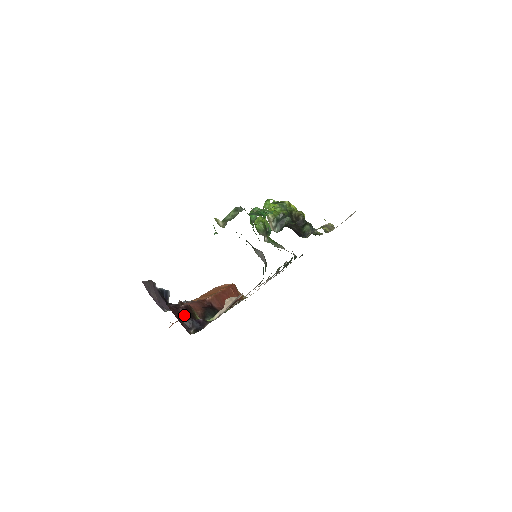
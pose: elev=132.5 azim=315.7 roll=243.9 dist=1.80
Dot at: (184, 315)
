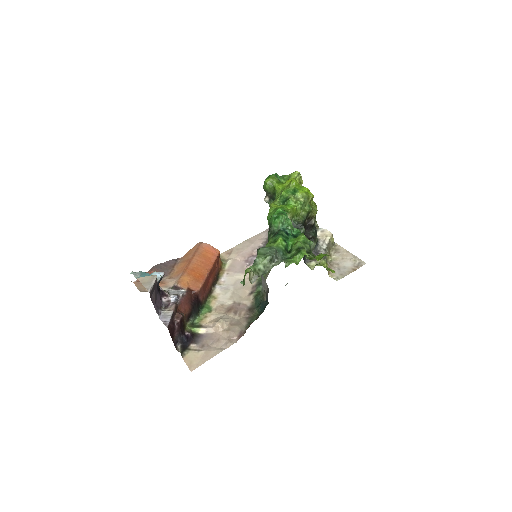
Dot at: (177, 331)
